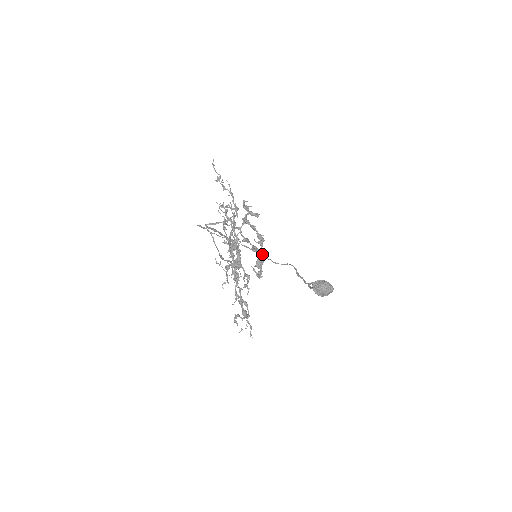
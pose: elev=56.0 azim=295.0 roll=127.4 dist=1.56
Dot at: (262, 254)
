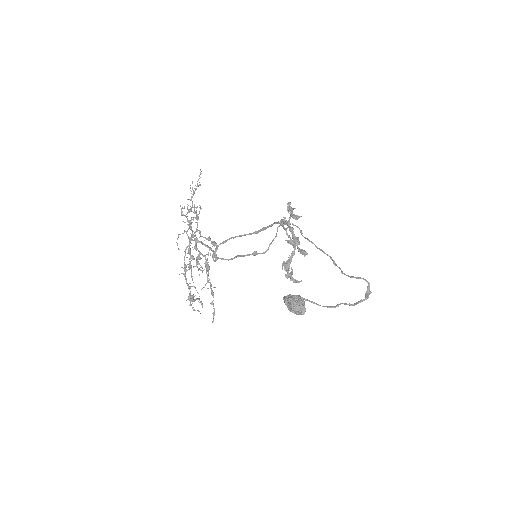
Dot at: (291, 257)
